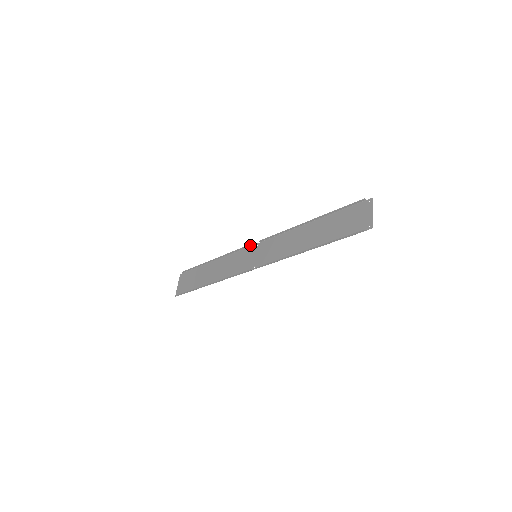
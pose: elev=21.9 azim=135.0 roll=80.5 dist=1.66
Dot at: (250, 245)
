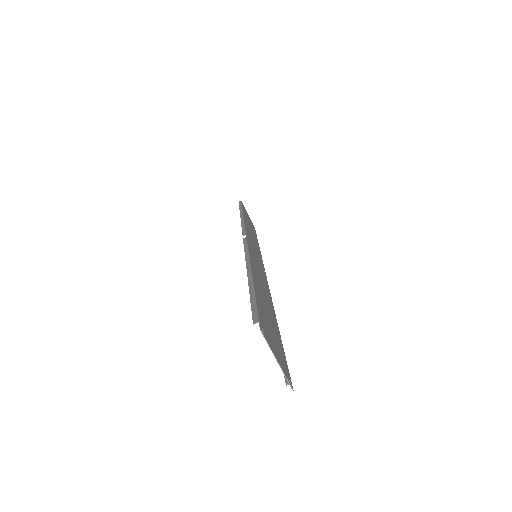
Dot at: (243, 233)
